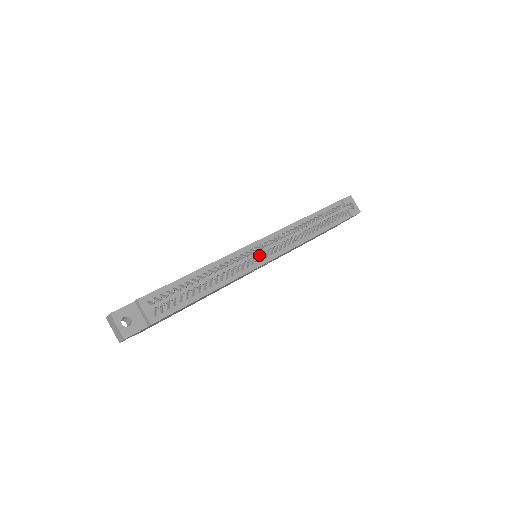
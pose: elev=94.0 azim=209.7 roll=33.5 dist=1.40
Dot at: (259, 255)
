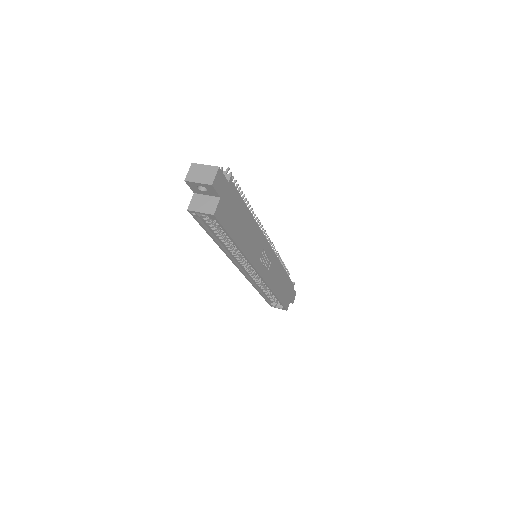
Dot at: (262, 230)
